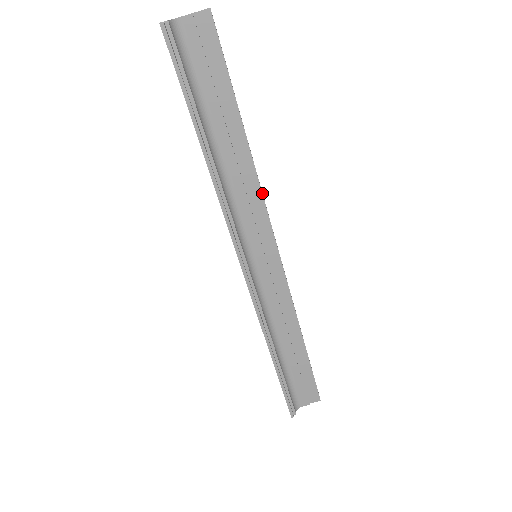
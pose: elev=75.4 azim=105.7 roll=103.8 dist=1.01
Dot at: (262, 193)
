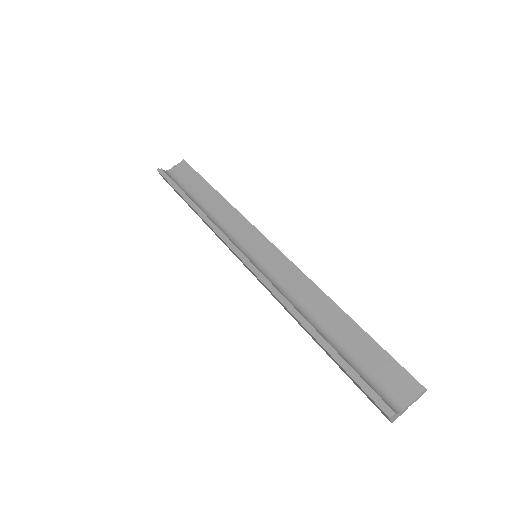
Dot at: (242, 215)
